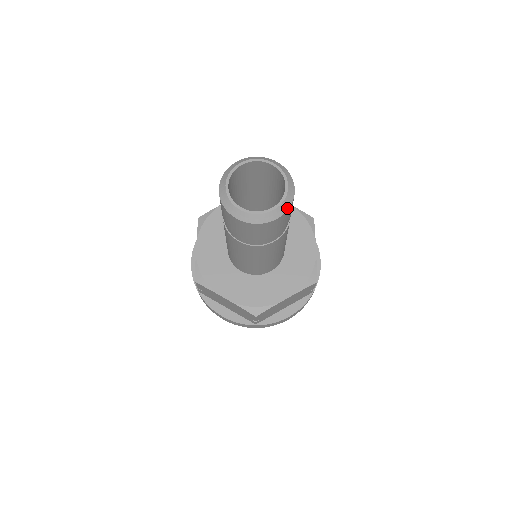
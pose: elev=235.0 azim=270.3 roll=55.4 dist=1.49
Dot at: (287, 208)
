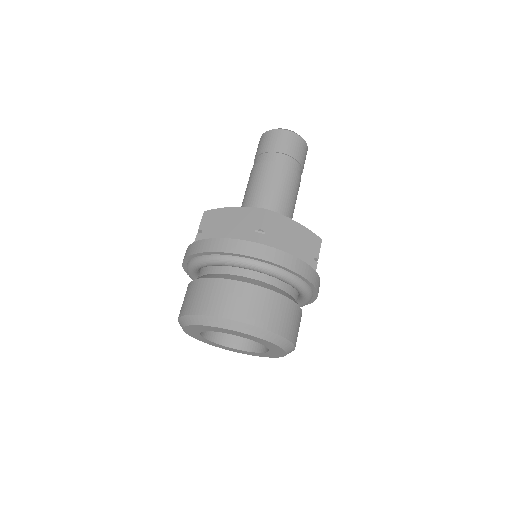
Dot at: (305, 141)
